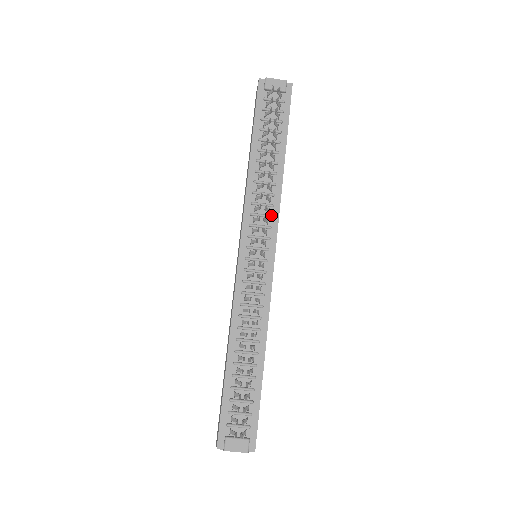
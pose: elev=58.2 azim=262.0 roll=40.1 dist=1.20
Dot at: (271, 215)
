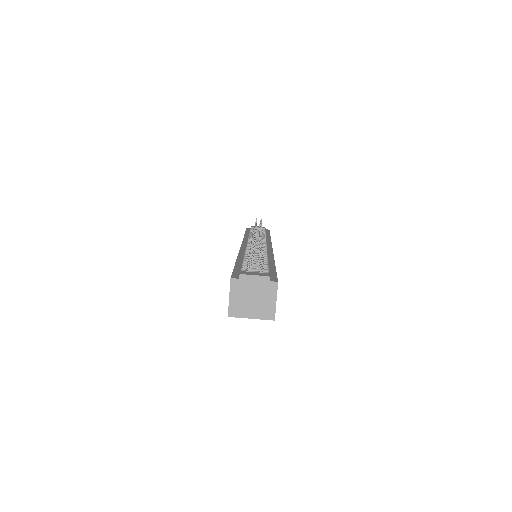
Dot at: (265, 240)
